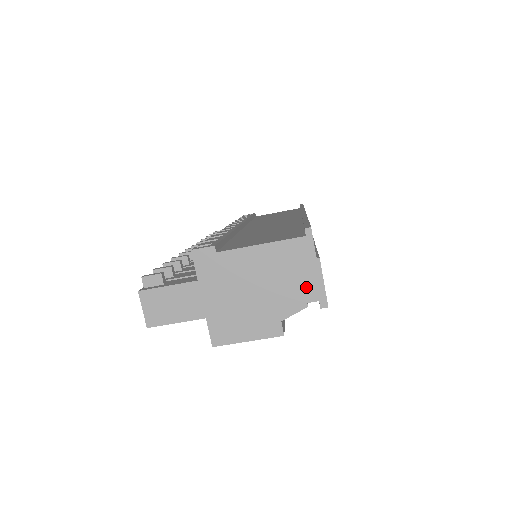
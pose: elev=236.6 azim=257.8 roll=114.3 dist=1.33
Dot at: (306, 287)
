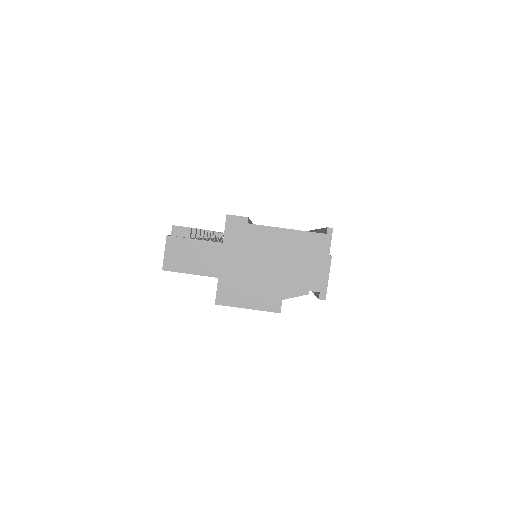
Dot at: (313, 277)
